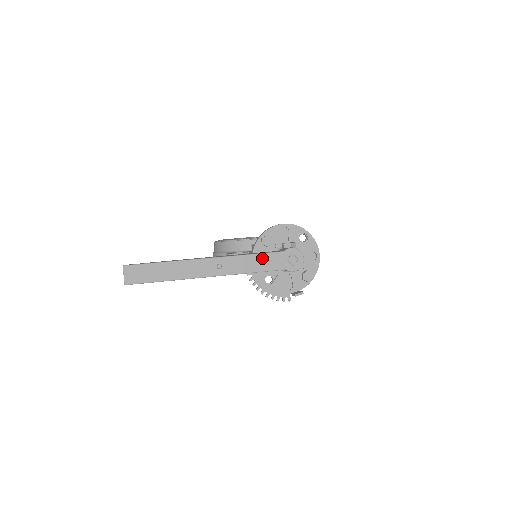
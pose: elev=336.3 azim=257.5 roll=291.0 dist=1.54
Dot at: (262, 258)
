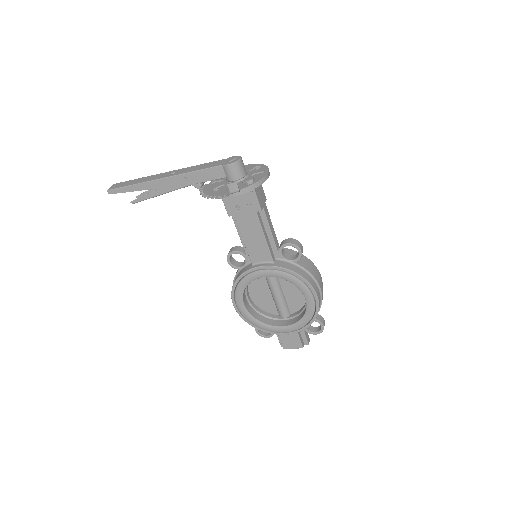
Dot at: (207, 164)
